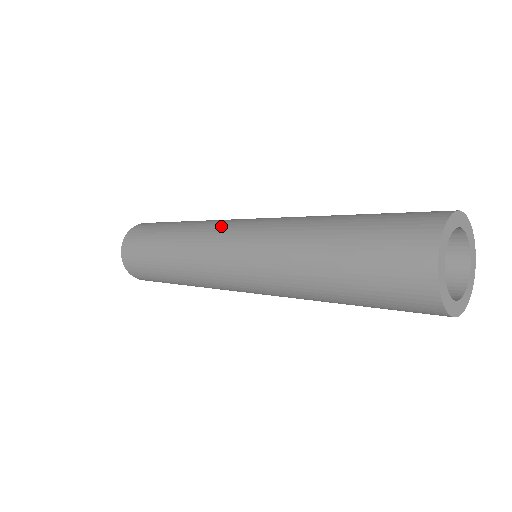
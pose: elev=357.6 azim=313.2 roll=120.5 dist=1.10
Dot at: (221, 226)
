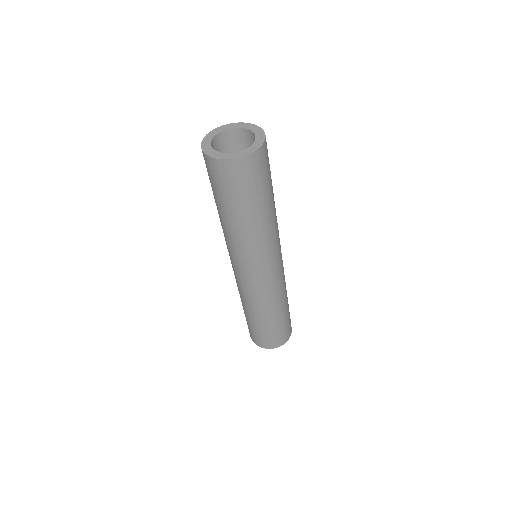
Dot at: occluded
